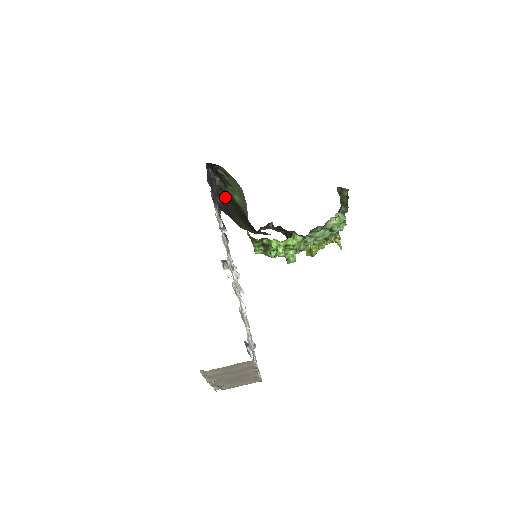
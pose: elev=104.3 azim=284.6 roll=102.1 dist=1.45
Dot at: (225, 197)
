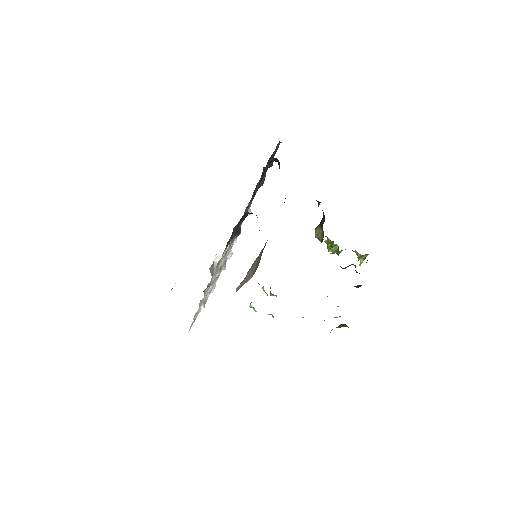
Dot at: occluded
